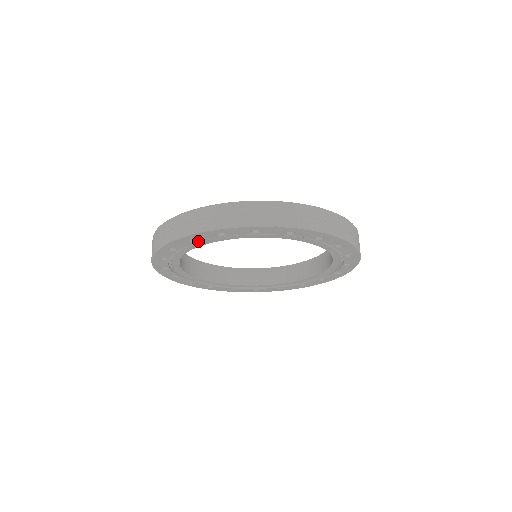
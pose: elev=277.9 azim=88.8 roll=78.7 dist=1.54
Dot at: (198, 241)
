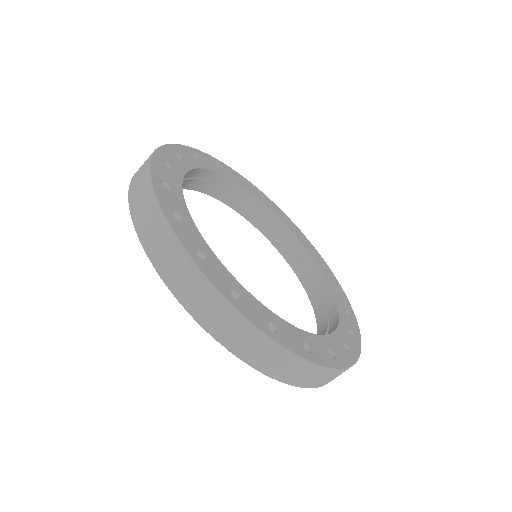
Dot at: occluded
